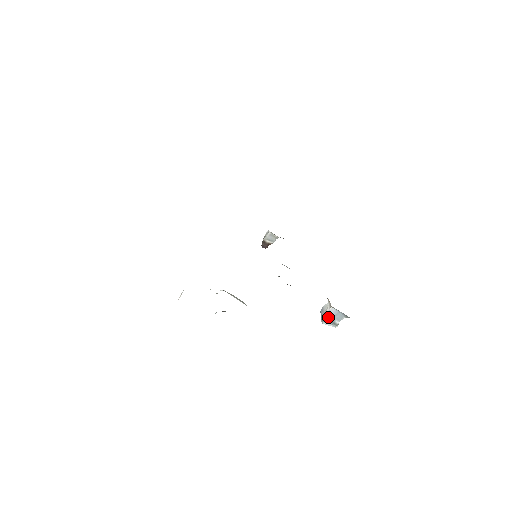
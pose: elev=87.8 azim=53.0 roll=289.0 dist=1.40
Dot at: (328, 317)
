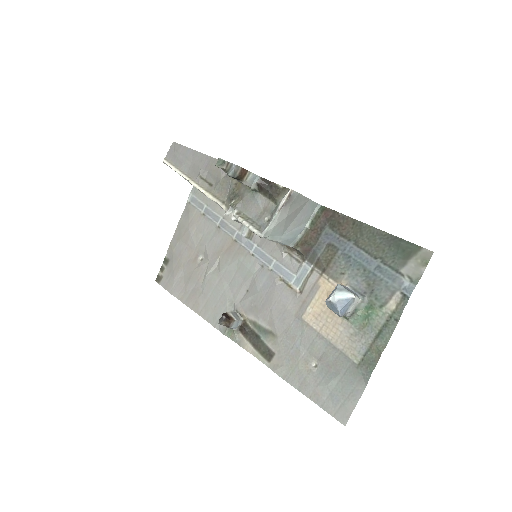
Dot at: (343, 287)
